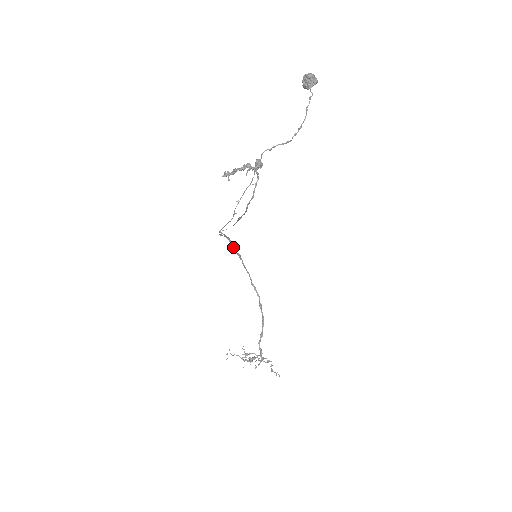
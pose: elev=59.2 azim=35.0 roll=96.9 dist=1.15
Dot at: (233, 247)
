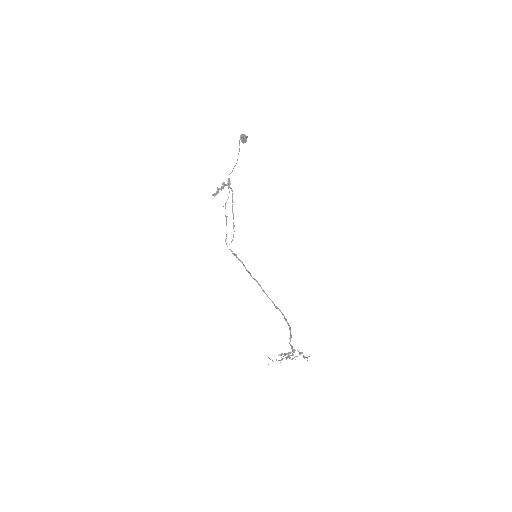
Dot at: (248, 271)
